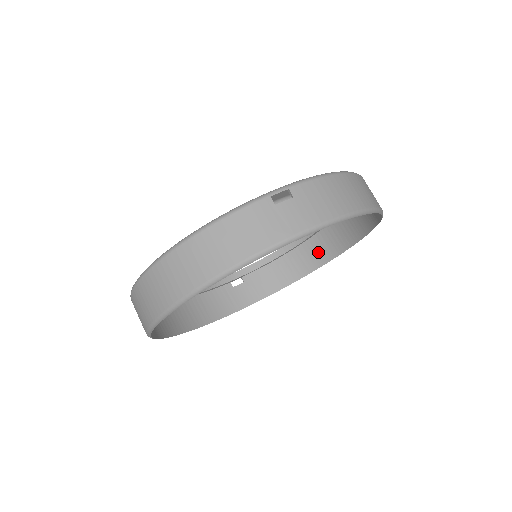
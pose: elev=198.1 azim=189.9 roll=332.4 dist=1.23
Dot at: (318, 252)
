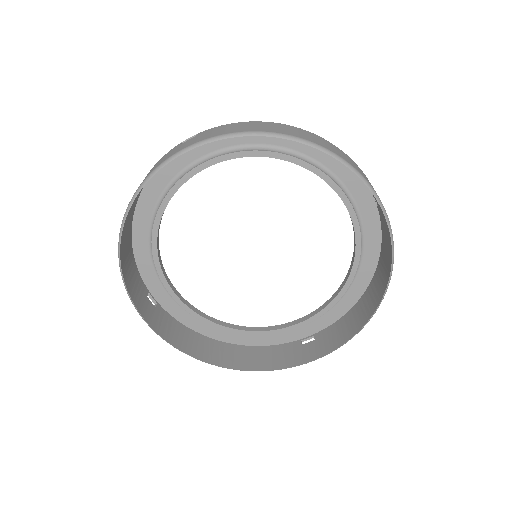
Dot at: (380, 284)
